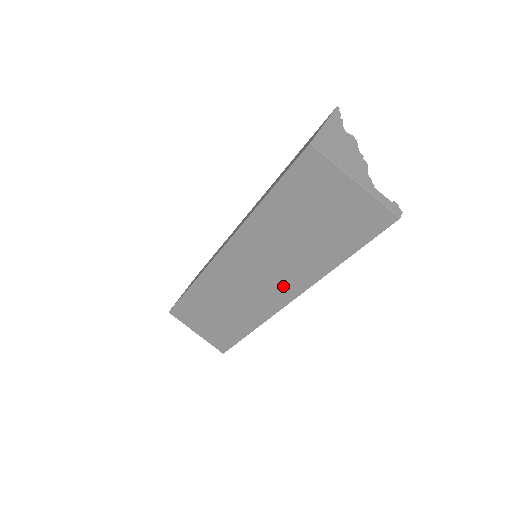
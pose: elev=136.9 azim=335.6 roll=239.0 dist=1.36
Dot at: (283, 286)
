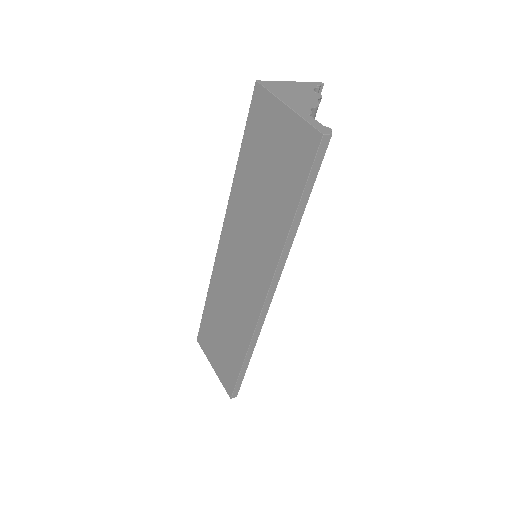
Dot at: (259, 273)
